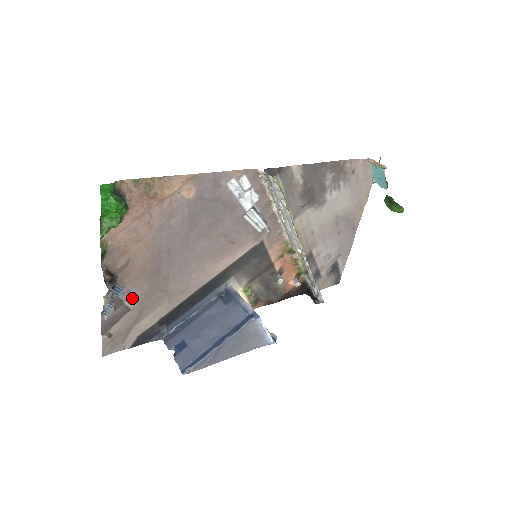
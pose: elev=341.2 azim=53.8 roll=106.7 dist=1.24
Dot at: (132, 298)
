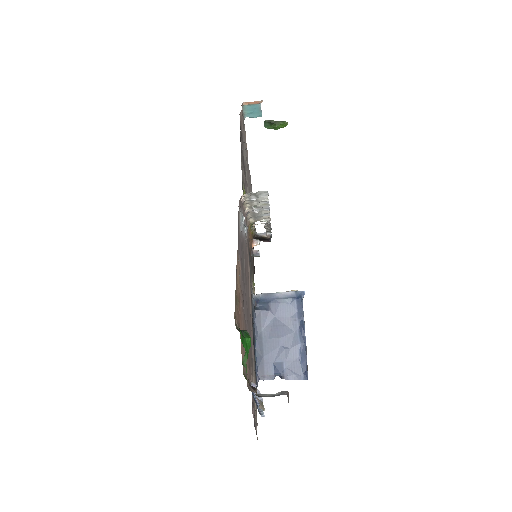
Dot at: occluded
